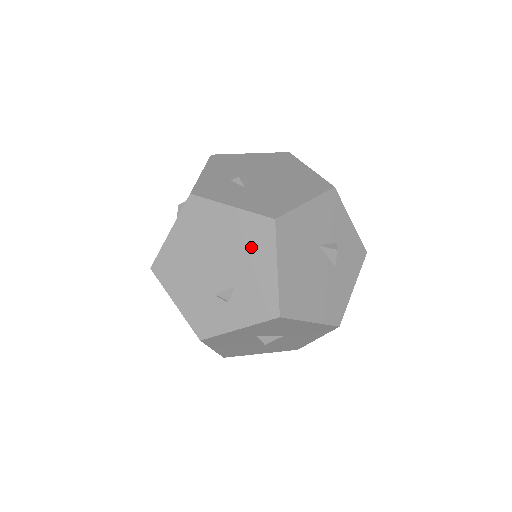
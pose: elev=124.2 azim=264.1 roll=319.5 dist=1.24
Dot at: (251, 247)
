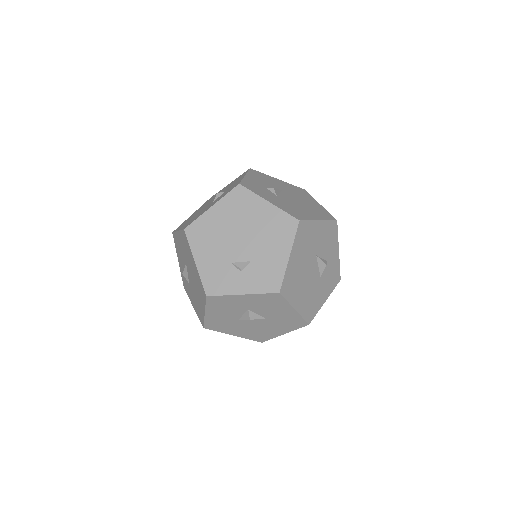
Dot at: (274, 235)
